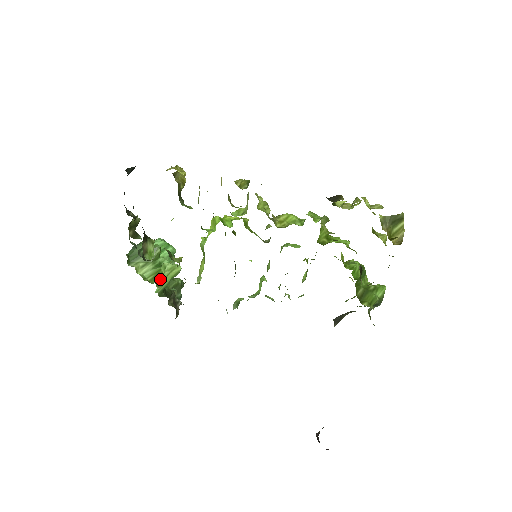
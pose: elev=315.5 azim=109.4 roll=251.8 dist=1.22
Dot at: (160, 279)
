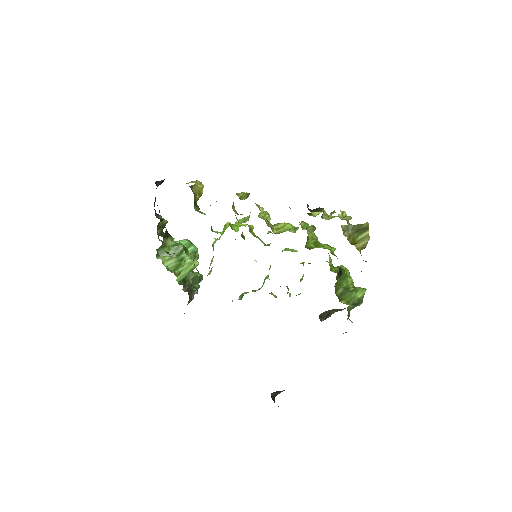
Dot at: (180, 270)
